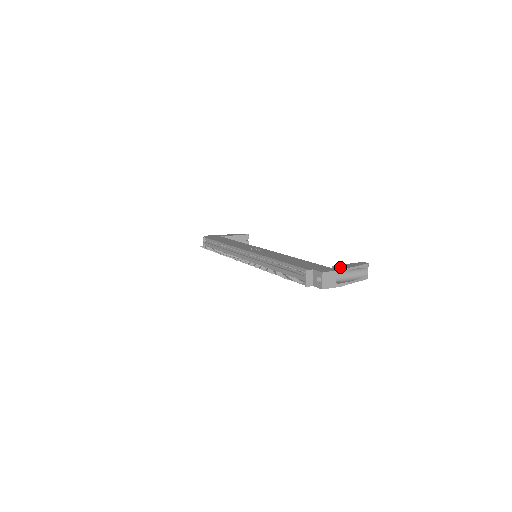
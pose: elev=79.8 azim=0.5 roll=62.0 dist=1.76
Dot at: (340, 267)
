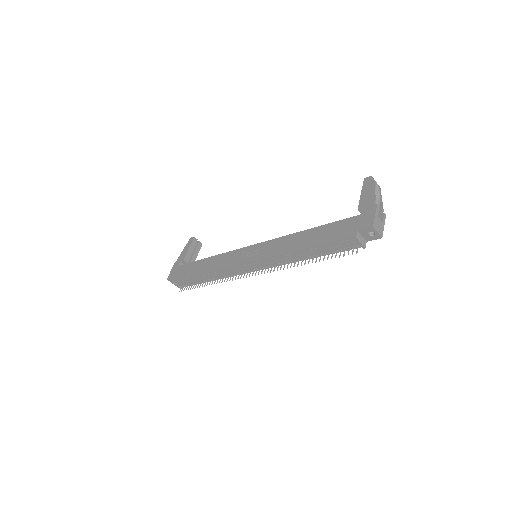
Dot at: (368, 205)
